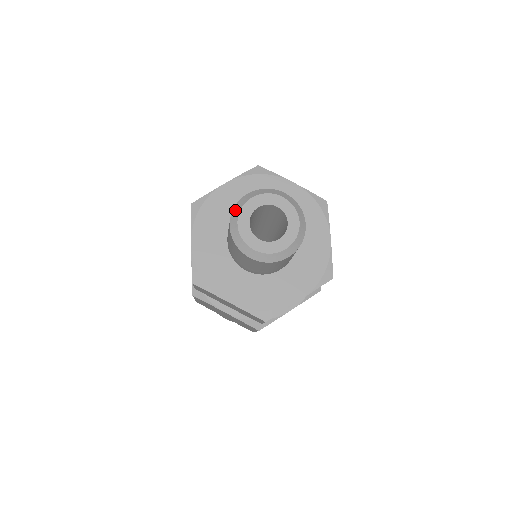
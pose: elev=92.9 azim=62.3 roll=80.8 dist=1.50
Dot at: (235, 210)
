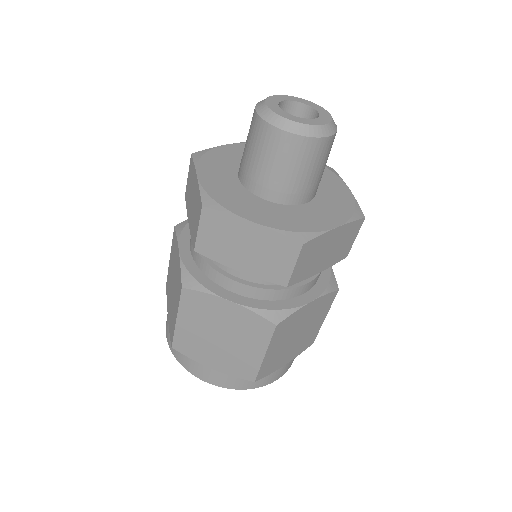
Dot at: occluded
